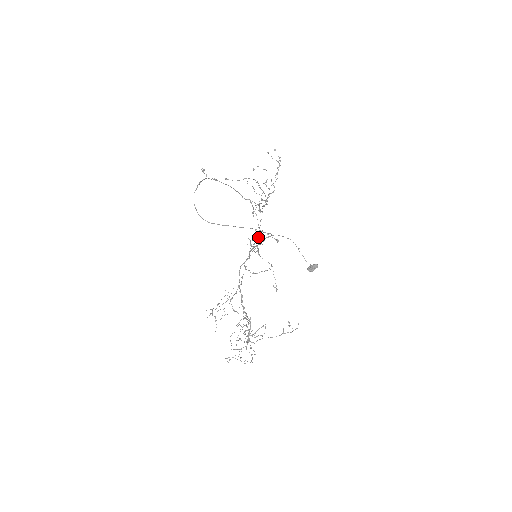
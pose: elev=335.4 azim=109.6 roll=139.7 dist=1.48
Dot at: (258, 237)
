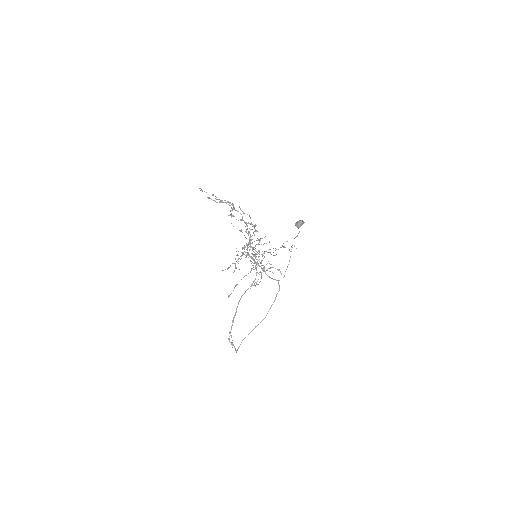
Dot at: occluded
